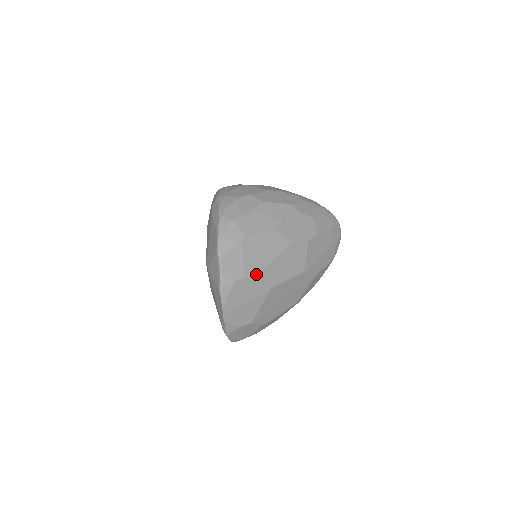
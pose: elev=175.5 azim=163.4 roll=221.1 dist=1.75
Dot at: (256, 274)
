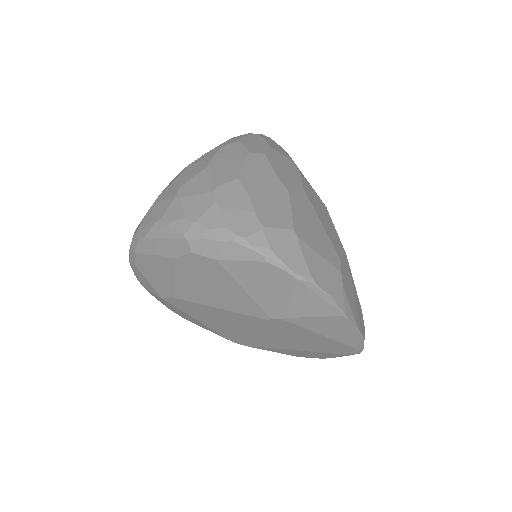
Dot at: (336, 255)
